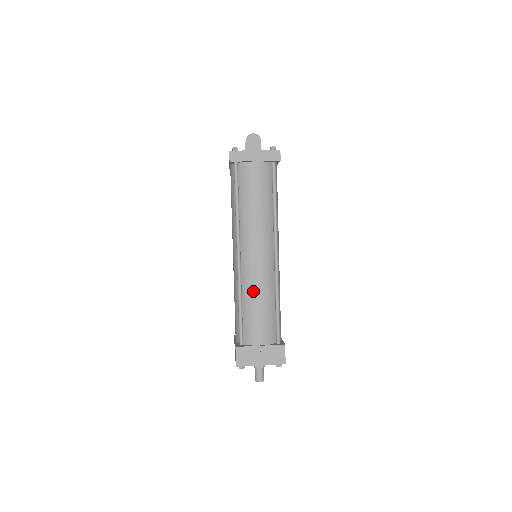
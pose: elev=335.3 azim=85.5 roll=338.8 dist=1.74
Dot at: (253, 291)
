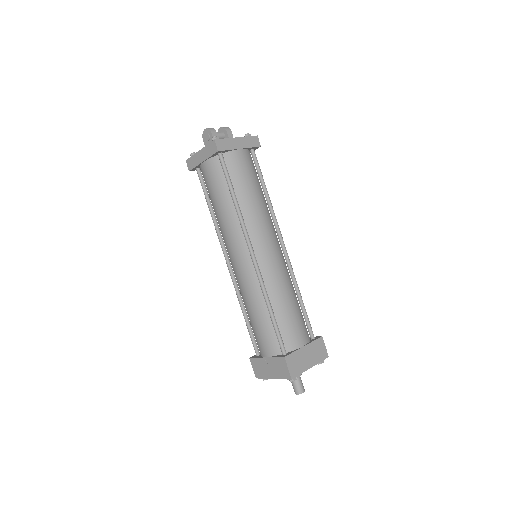
Dot at: (245, 299)
